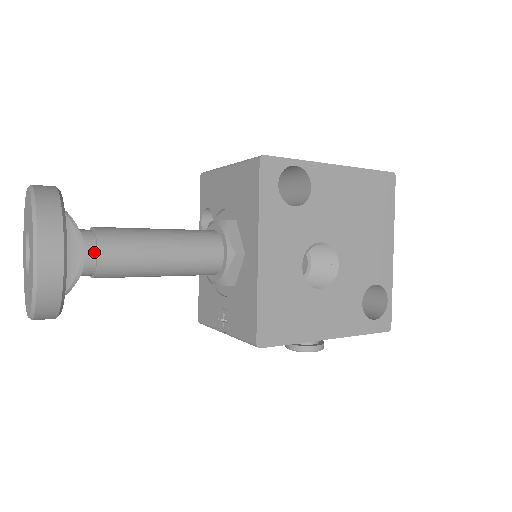
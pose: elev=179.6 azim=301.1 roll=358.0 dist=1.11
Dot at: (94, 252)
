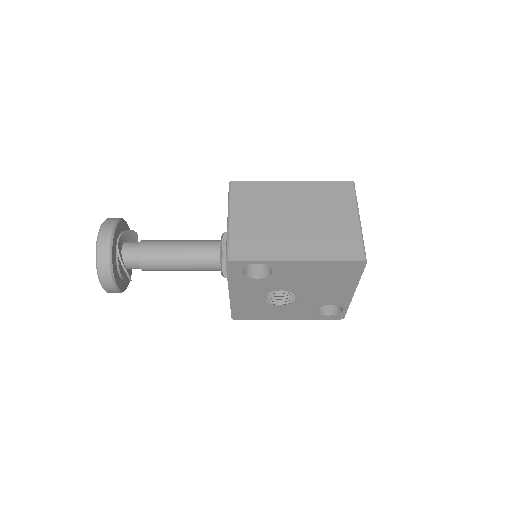
Dot at: (139, 266)
